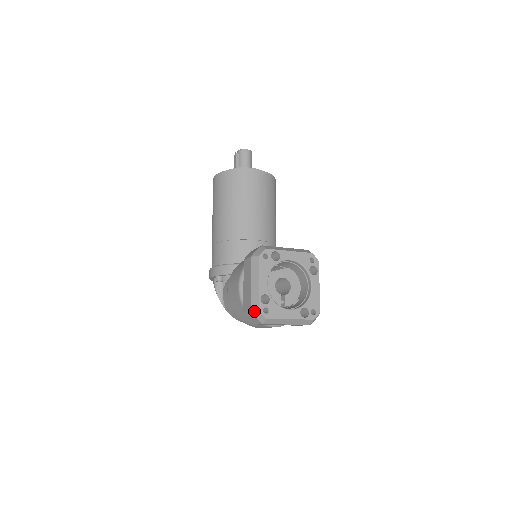
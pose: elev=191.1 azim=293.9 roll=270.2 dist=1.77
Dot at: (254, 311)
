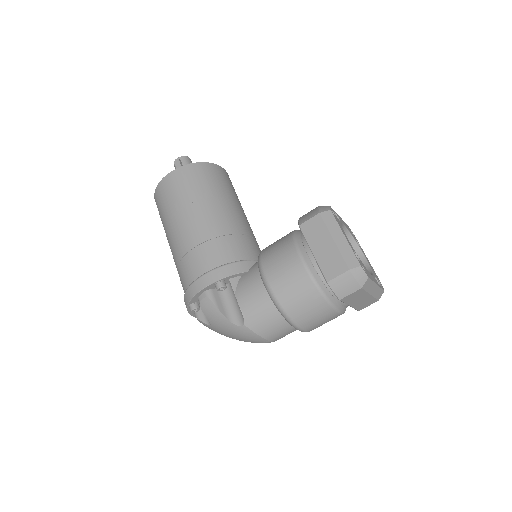
Dot at: (354, 269)
